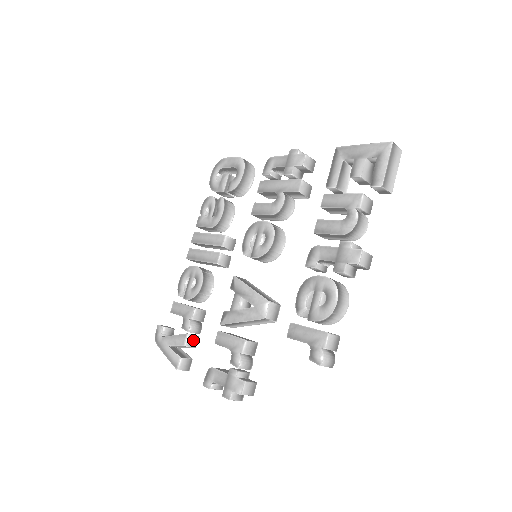
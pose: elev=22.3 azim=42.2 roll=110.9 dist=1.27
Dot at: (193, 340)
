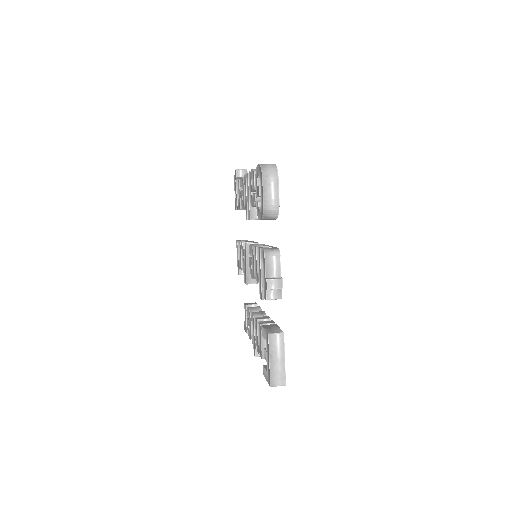
Dot at: occluded
